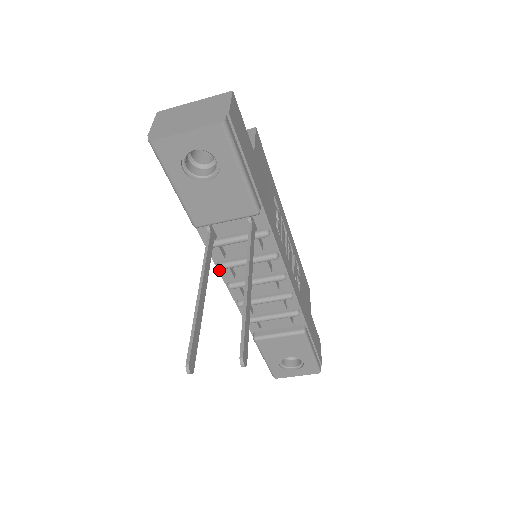
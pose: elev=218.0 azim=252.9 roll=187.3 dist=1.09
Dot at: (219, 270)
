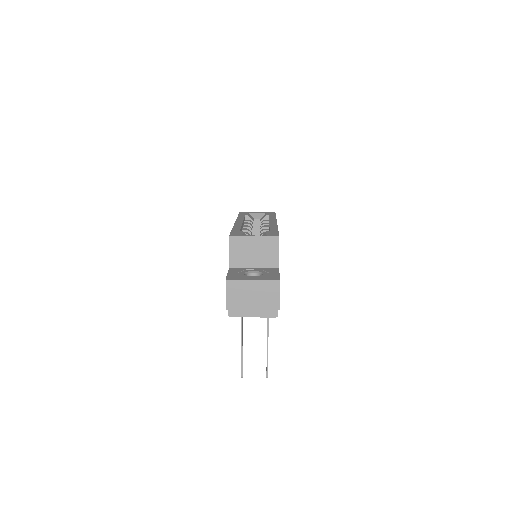
Dot at: occluded
